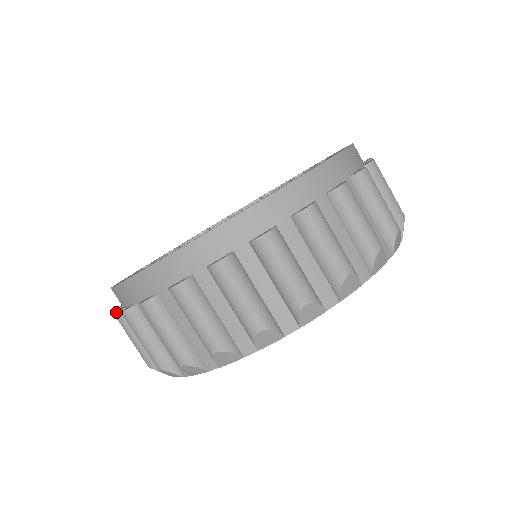
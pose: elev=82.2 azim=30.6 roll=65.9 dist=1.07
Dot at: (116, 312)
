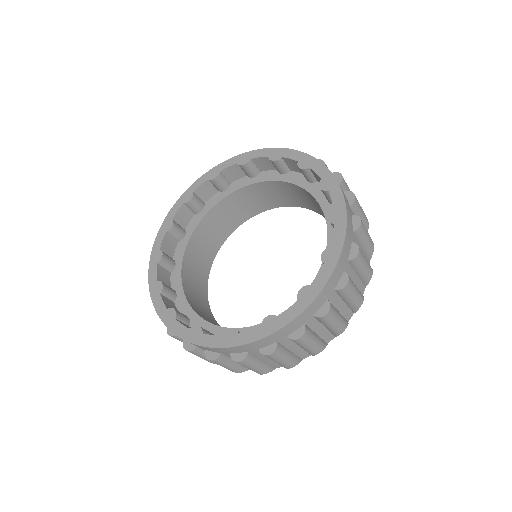
Dot at: (172, 336)
